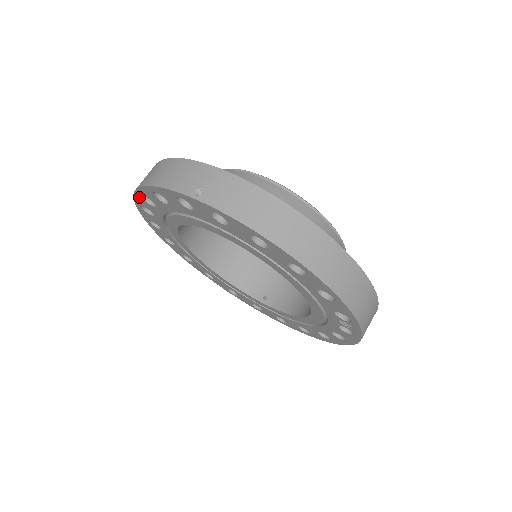
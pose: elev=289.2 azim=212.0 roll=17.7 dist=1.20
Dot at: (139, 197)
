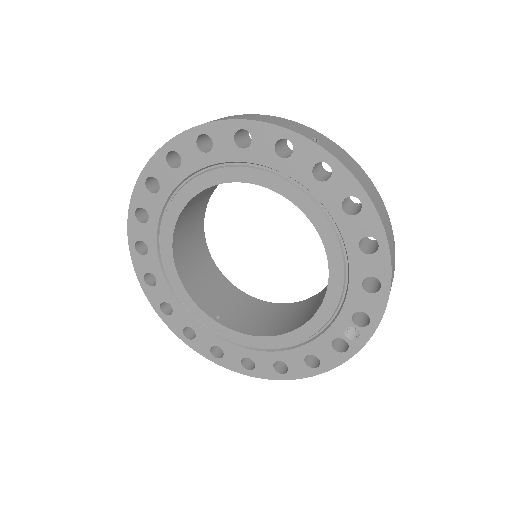
Dot at: (191, 136)
